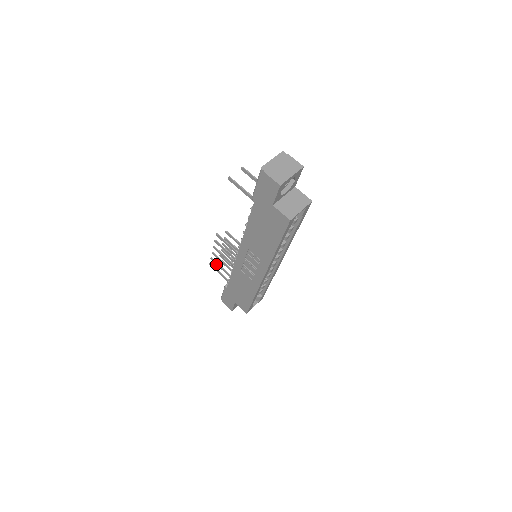
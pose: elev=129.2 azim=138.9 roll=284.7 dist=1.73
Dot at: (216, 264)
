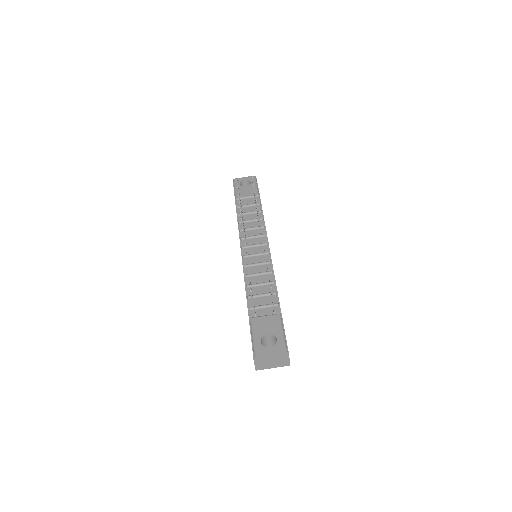
Dot at: occluded
